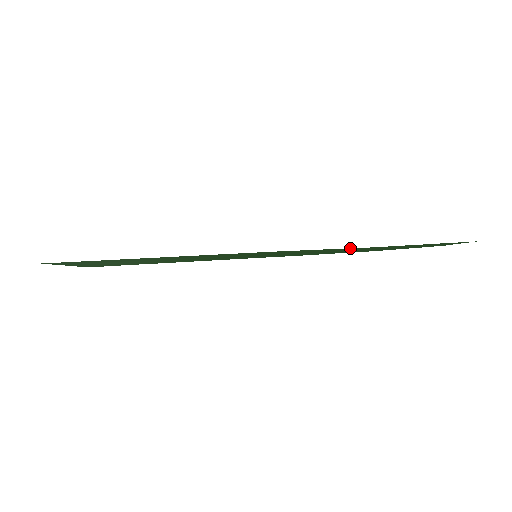
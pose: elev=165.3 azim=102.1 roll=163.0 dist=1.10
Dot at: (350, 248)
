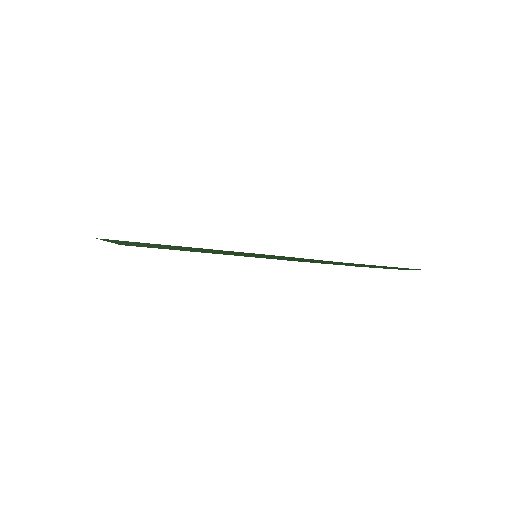
Dot at: occluded
